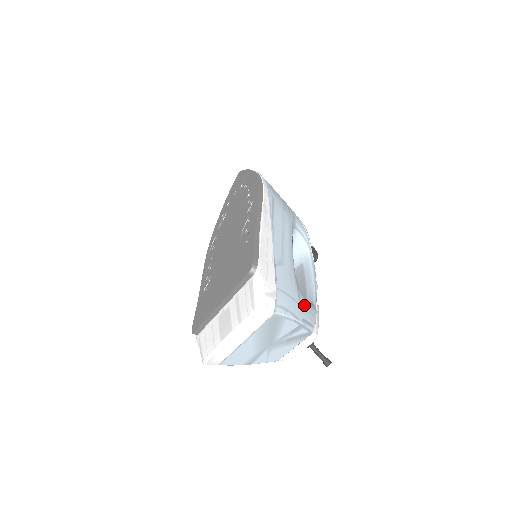
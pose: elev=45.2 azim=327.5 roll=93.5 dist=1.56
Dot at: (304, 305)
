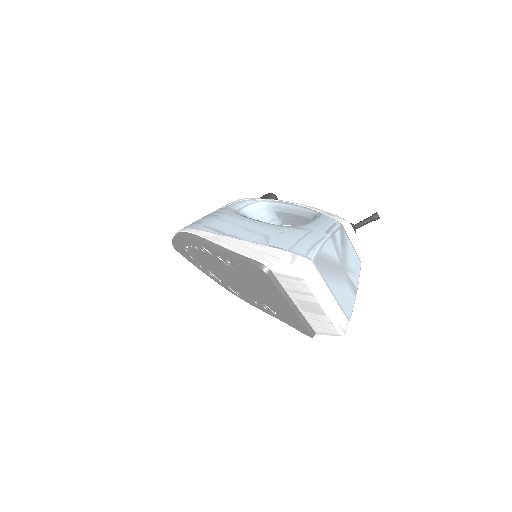
Dot at: (313, 226)
